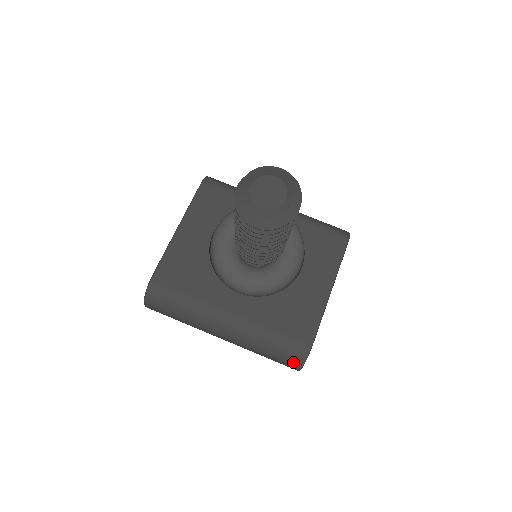
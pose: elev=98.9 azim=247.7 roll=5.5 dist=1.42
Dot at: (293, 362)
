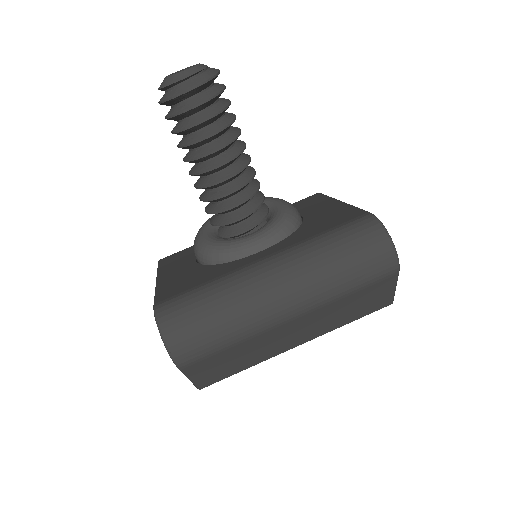
Dot at: (377, 243)
